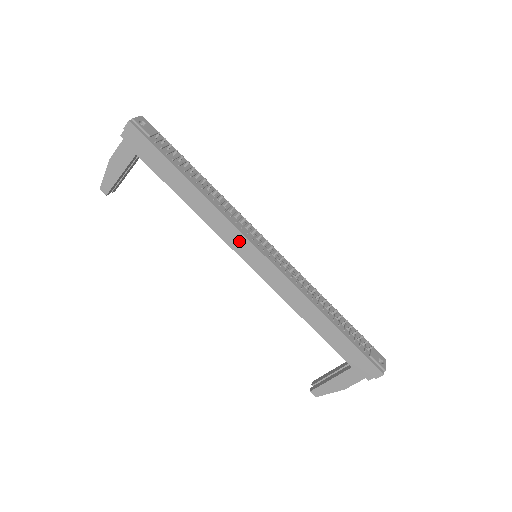
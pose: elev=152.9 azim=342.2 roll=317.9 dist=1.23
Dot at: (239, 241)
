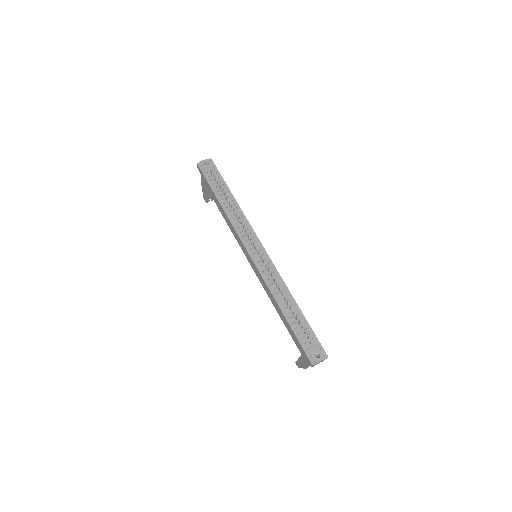
Dot at: (241, 244)
